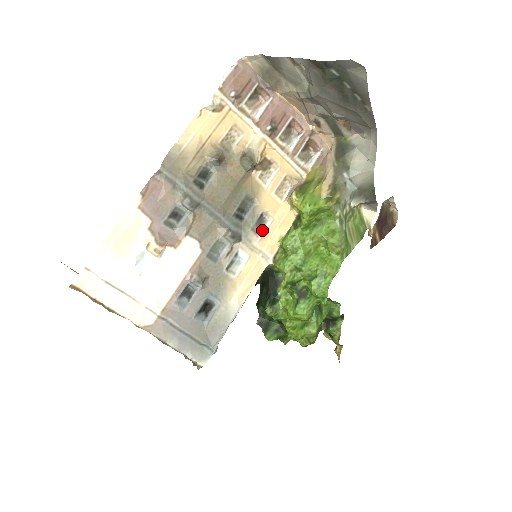
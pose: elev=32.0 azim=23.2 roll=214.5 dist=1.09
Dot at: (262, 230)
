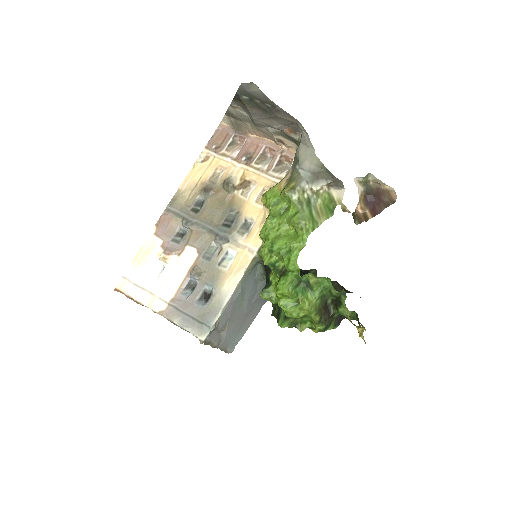
Dot at: (247, 231)
